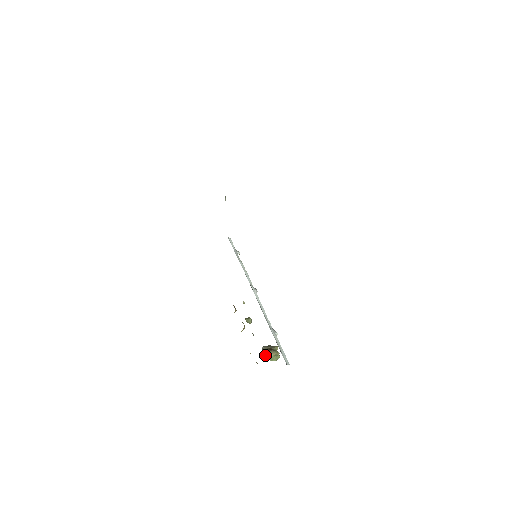
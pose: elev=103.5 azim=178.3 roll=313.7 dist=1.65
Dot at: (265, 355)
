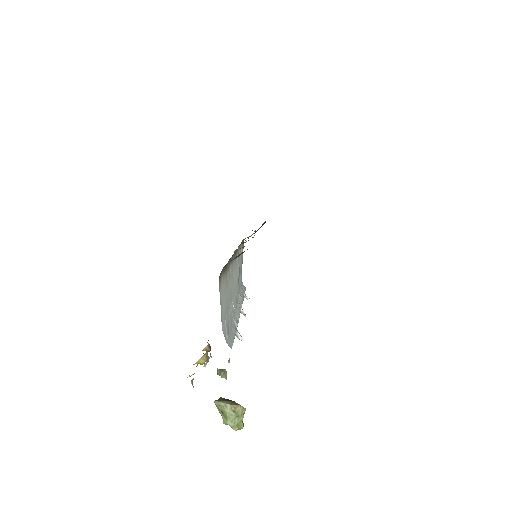
Dot at: (217, 403)
